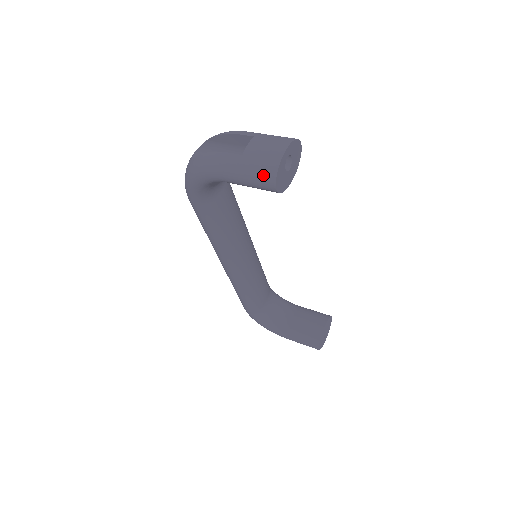
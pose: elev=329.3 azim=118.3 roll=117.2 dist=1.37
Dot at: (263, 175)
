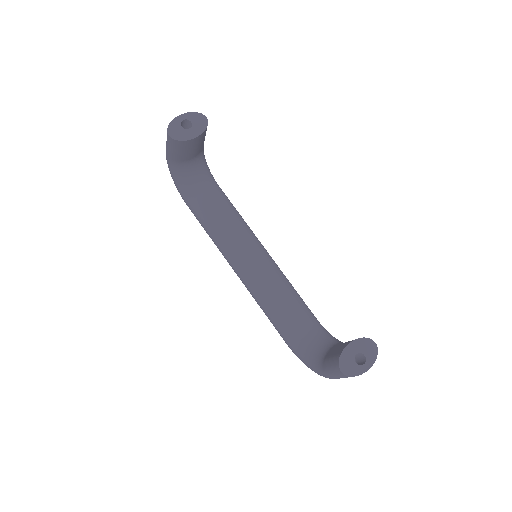
Dot at: occluded
